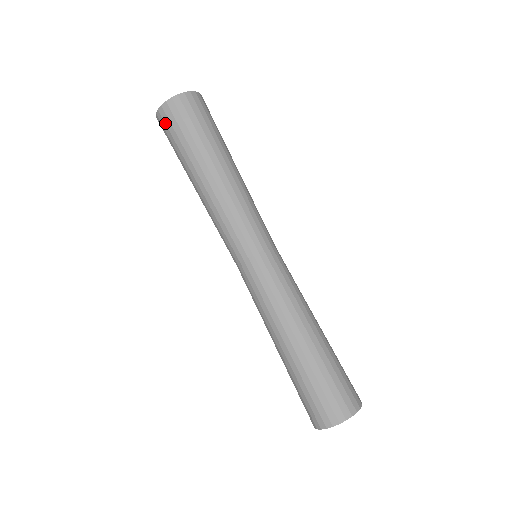
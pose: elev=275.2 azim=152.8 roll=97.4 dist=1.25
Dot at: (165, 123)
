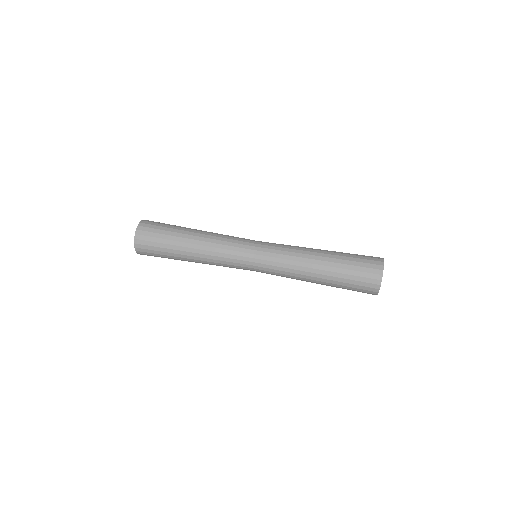
Dot at: (147, 255)
